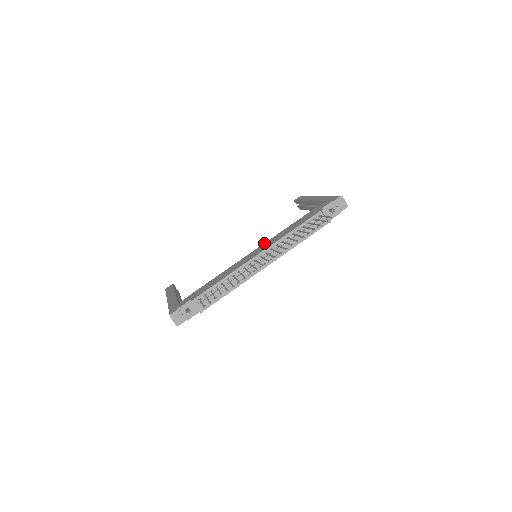
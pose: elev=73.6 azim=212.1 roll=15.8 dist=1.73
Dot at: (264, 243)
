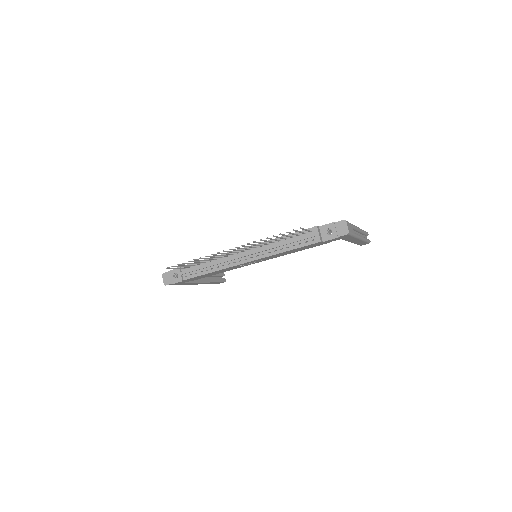
Dot at: occluded
